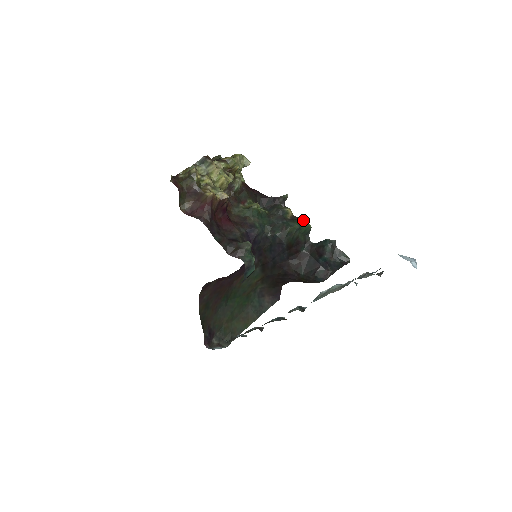
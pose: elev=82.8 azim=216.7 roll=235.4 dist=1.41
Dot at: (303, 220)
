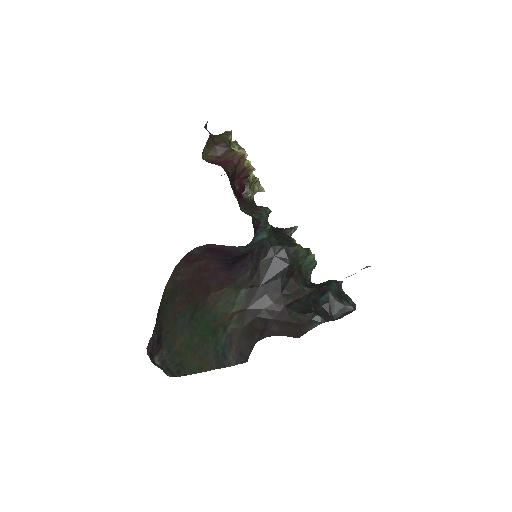
Dot at: occluded
